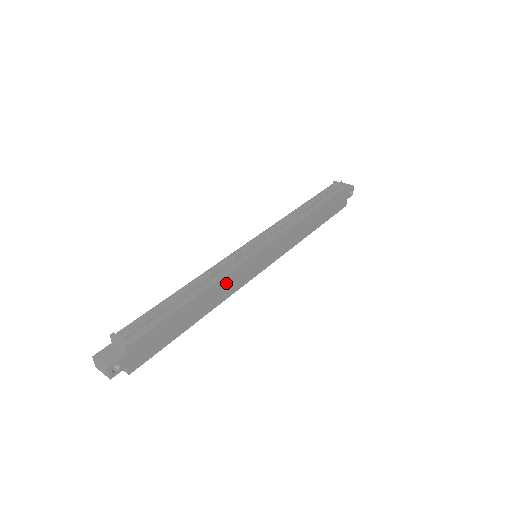
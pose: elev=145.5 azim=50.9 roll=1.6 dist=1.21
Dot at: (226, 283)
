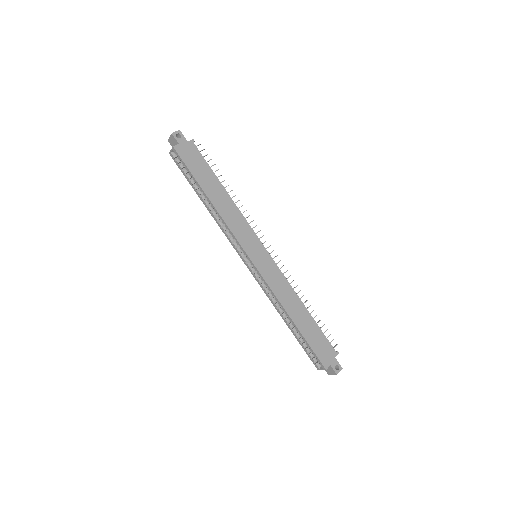
Dot at: (237, 218)
